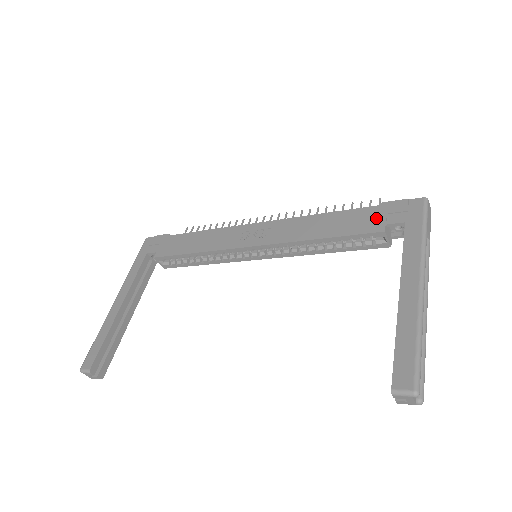
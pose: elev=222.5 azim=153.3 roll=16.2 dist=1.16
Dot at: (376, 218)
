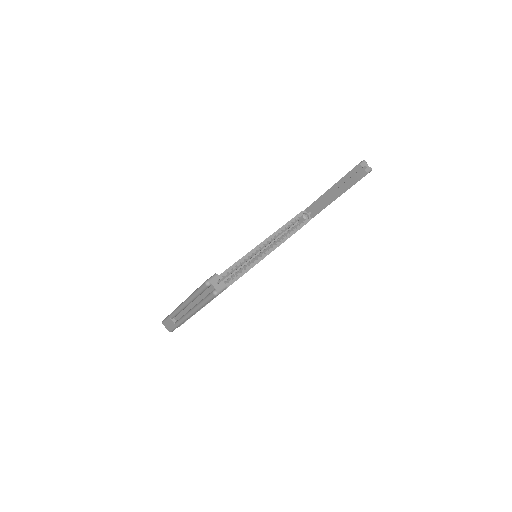
Dot at: occluded
